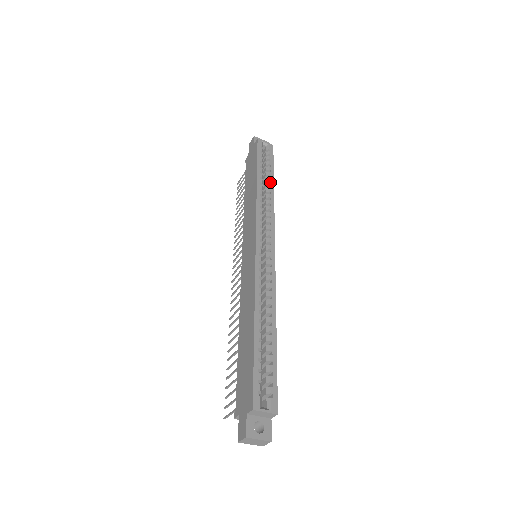
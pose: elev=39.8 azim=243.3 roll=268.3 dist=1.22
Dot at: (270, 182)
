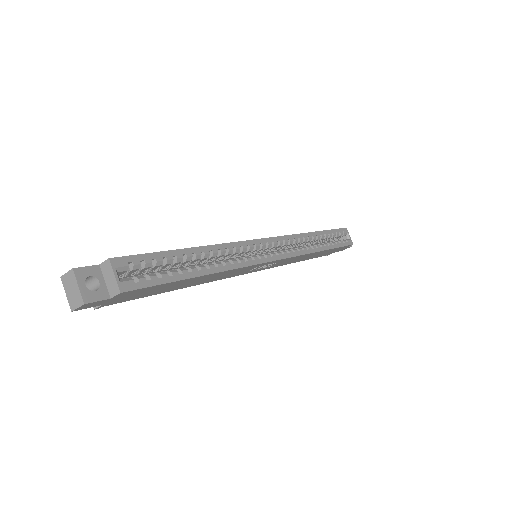
Dot at: (325, 246)
